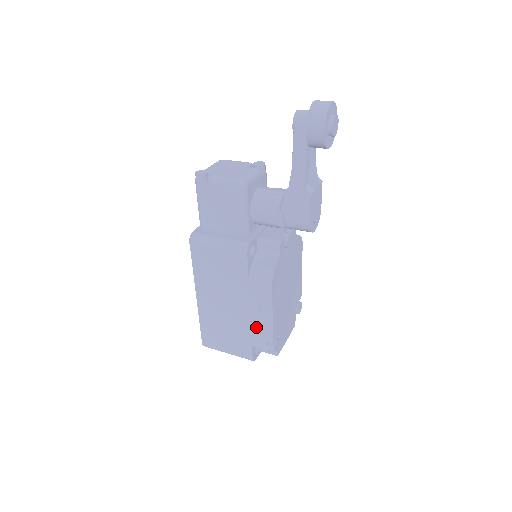
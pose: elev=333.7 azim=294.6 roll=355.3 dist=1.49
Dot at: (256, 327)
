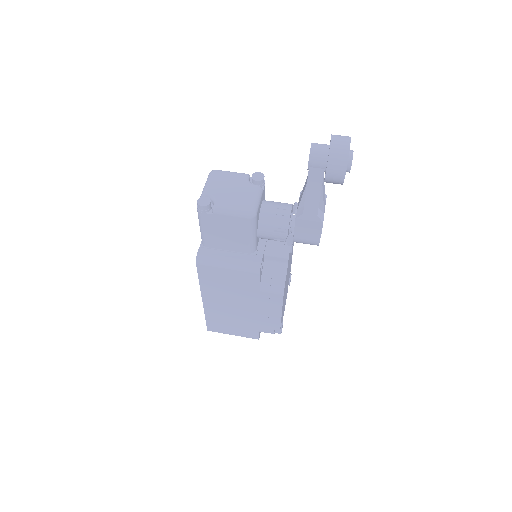
Dot at: (264, 320)
